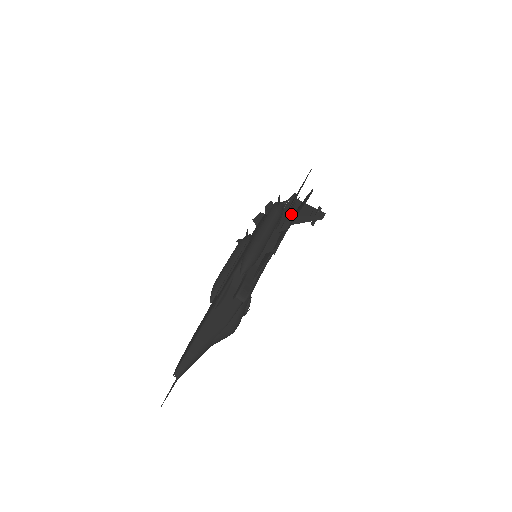
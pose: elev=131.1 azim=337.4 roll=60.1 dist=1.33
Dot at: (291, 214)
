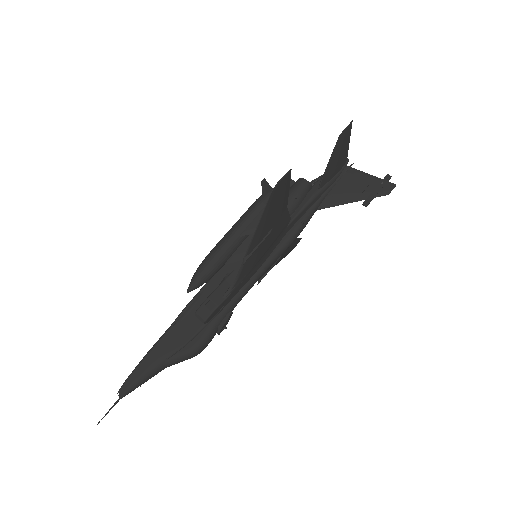
Dot at: occluded
